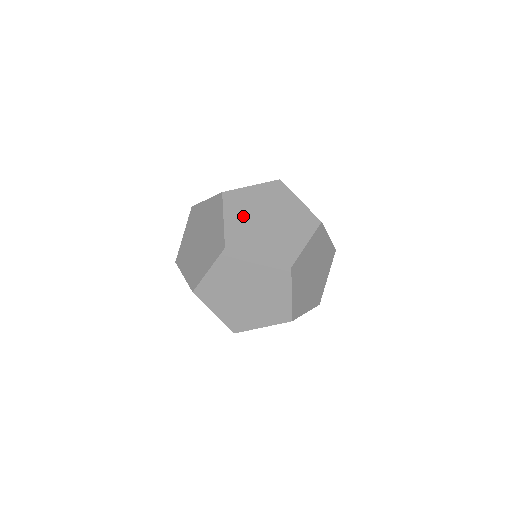
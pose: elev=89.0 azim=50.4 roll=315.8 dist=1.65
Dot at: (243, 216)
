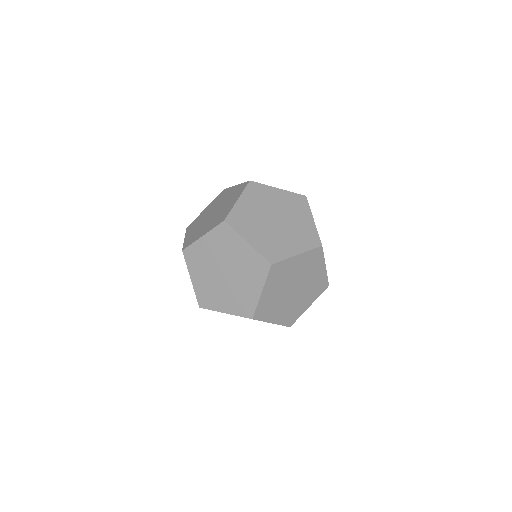
Dot at: (256, 206)
